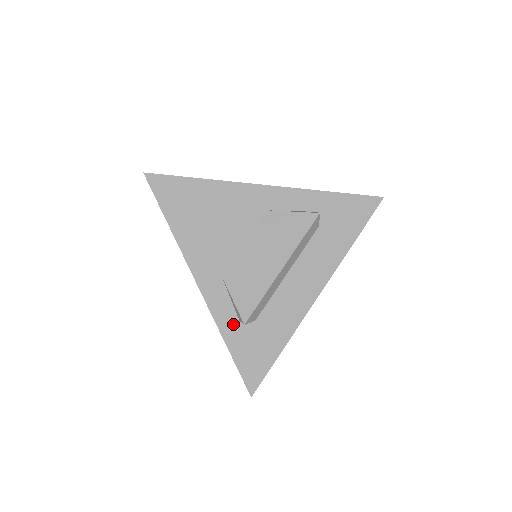
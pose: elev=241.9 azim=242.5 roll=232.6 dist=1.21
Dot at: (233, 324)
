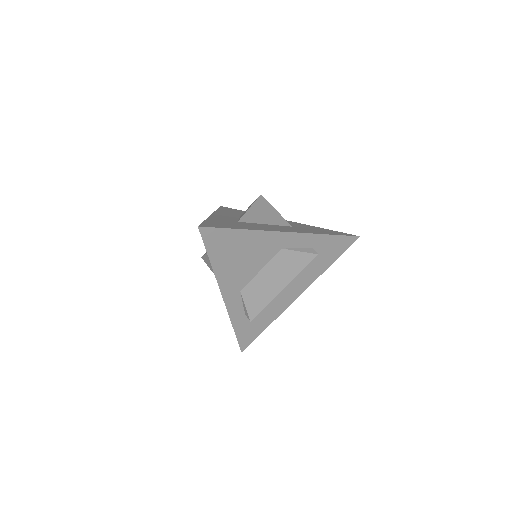
Dot at: (241, 317)
